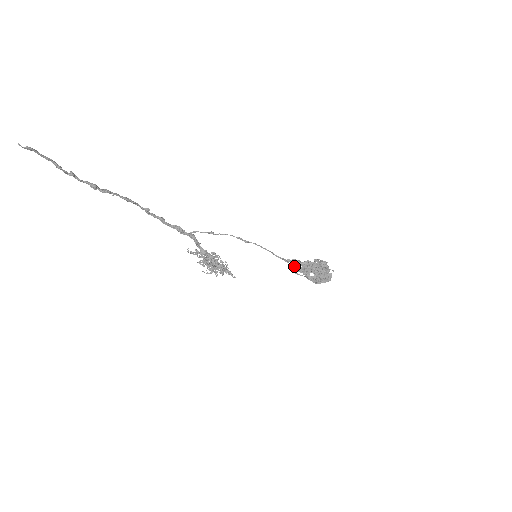
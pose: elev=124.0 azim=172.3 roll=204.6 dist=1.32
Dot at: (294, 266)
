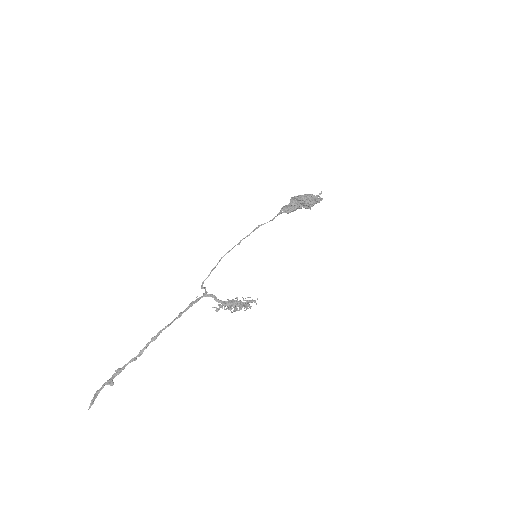
Dot at: occluded
